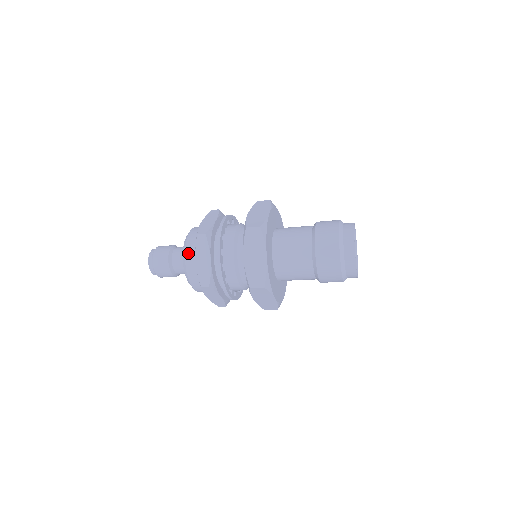
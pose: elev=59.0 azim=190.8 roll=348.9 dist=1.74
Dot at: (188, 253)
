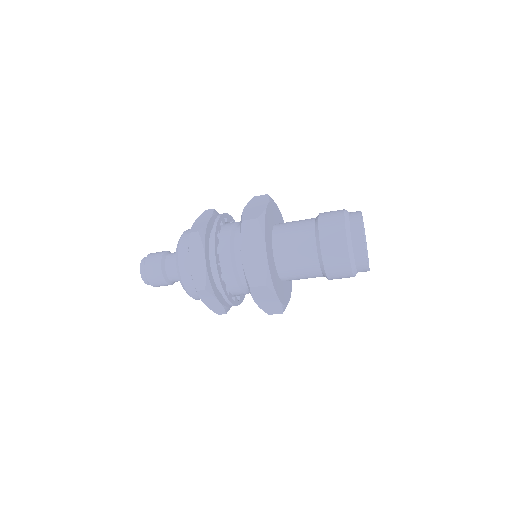
Dot at: (190, 291)
